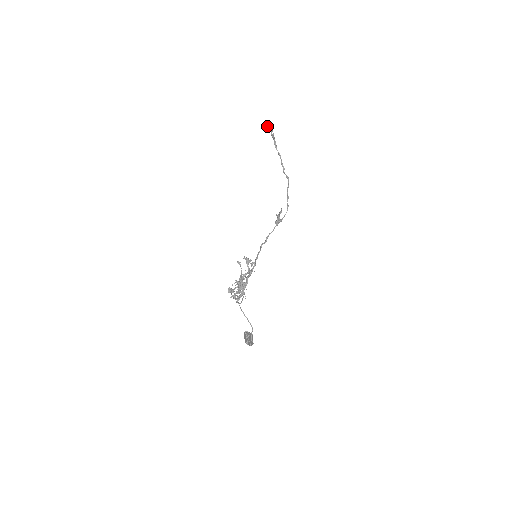
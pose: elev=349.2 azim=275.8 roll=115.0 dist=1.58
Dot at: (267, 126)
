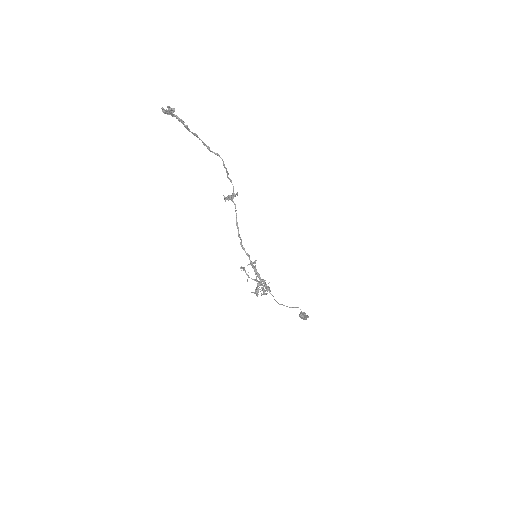
Dot at: (164, 110)
